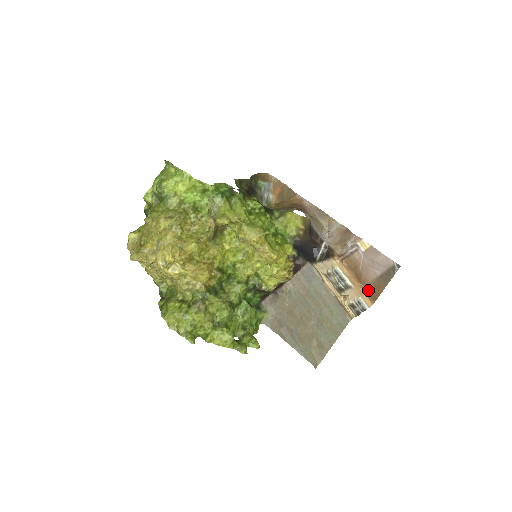
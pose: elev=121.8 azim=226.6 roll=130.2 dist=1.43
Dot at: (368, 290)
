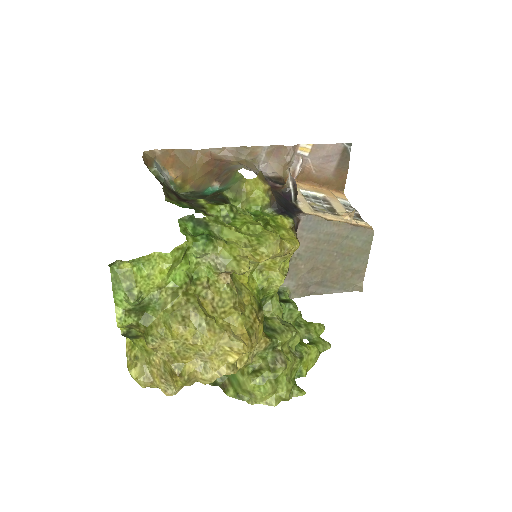
Dot at: (332, 186)
